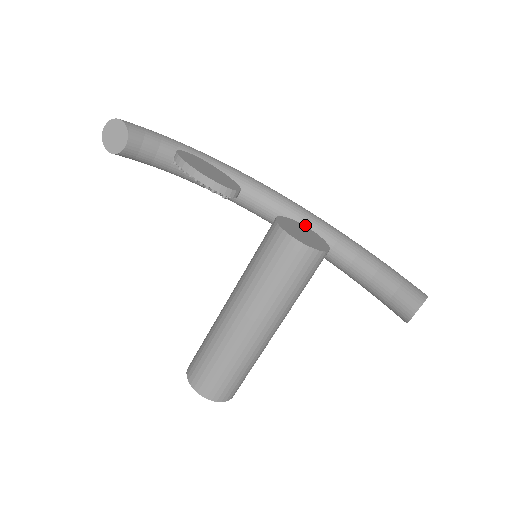
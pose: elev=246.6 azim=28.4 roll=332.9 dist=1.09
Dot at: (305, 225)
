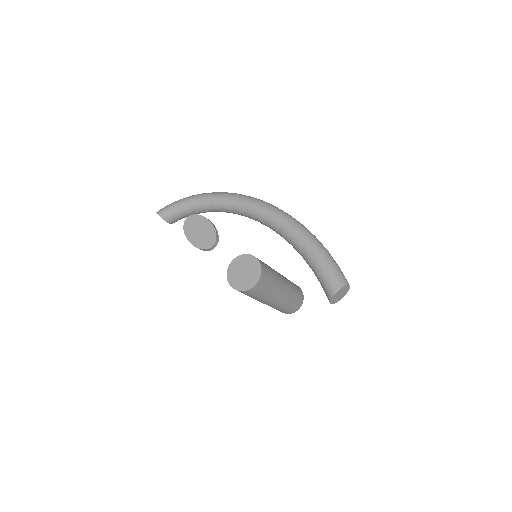
Dot at: (273, 229)
